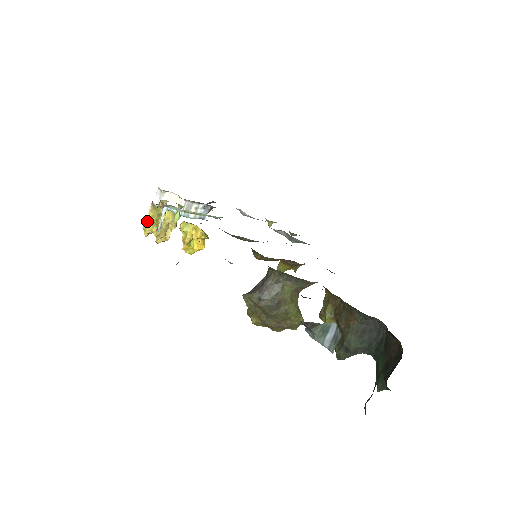
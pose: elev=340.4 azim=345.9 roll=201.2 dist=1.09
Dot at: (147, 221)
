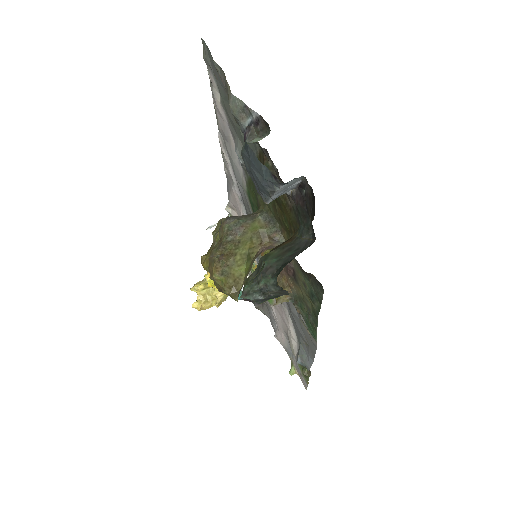
Dot at: (203, 280)
